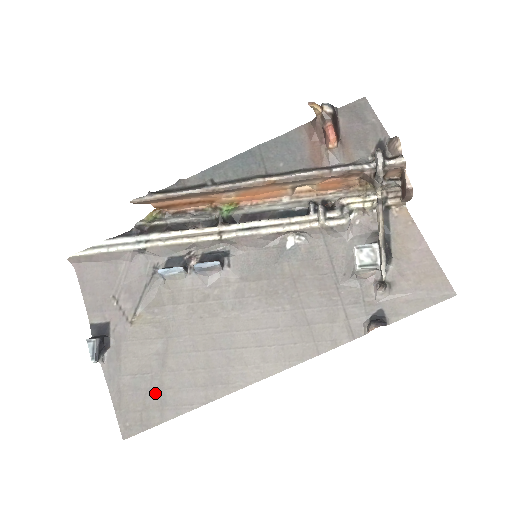
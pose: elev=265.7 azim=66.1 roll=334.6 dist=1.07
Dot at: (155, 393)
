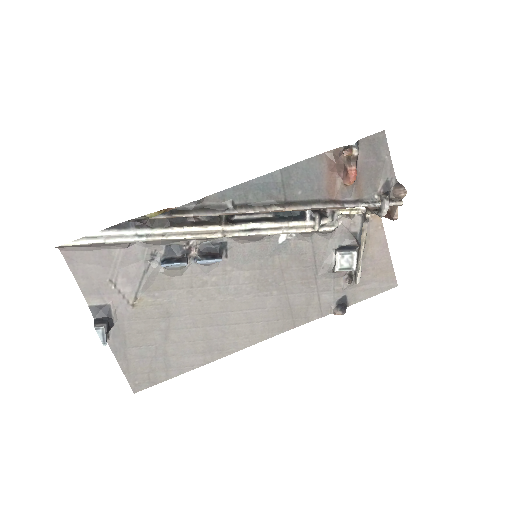
Dot at: (160, 359)
